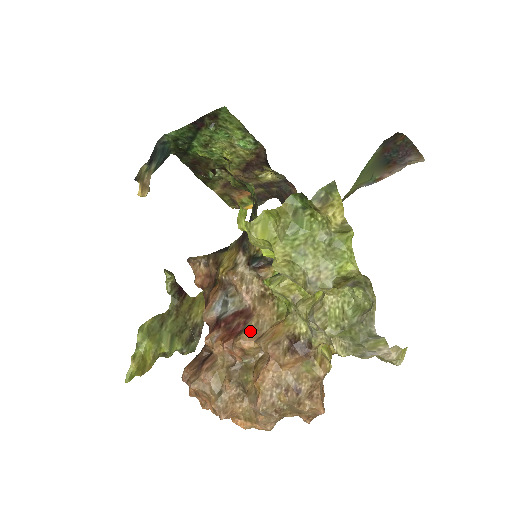
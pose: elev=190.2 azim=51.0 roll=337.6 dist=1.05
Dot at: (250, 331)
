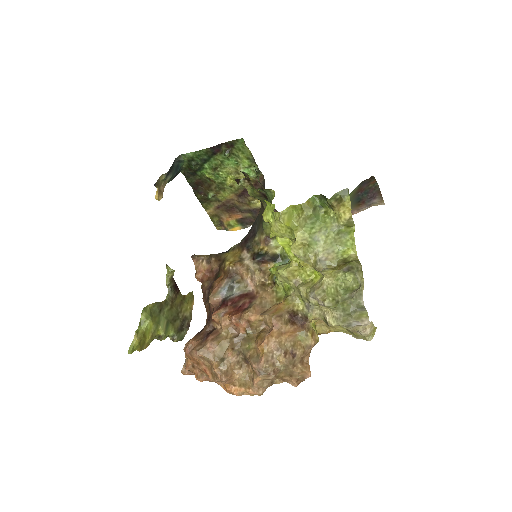
Dot at: (256, 307)
